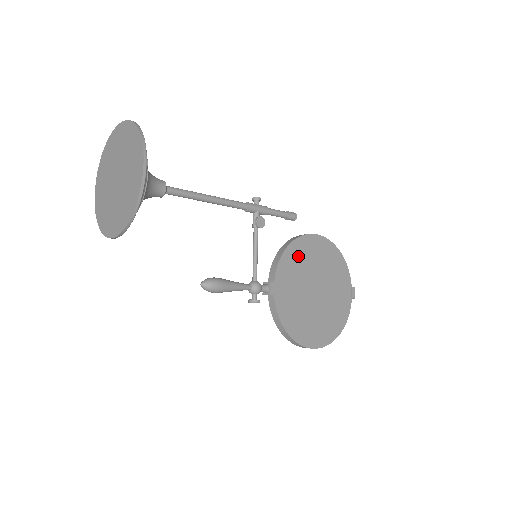
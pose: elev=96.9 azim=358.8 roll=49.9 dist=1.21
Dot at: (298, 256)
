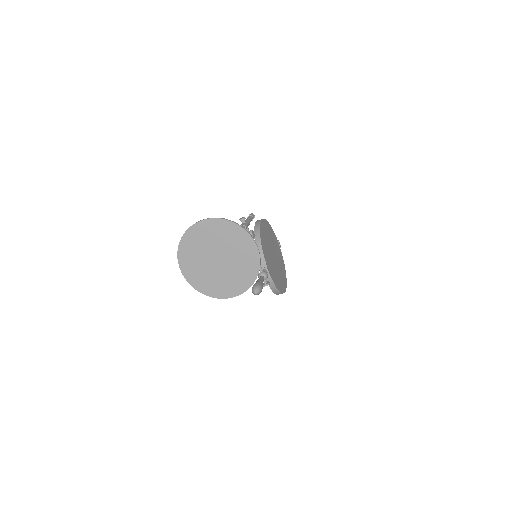
Dot at: (264, 241)
